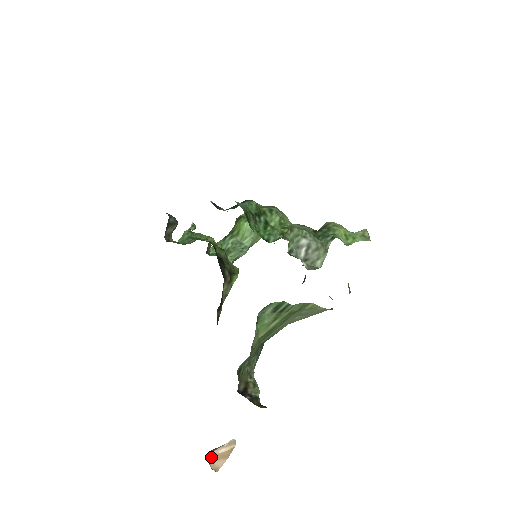
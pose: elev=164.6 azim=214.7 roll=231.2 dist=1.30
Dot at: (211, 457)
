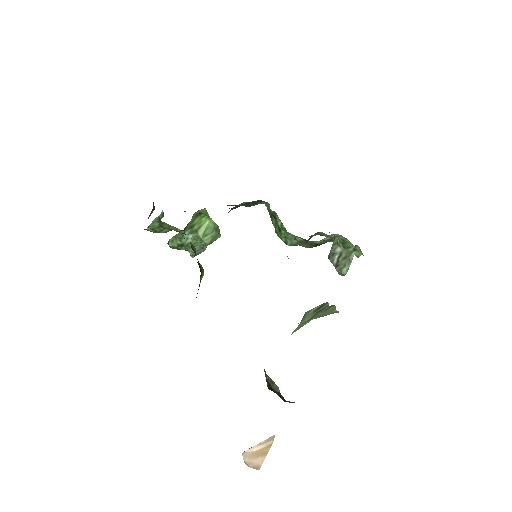
Dot at: (245, 456)
